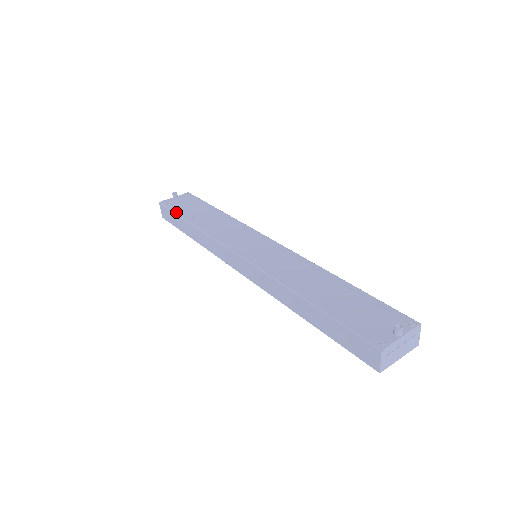
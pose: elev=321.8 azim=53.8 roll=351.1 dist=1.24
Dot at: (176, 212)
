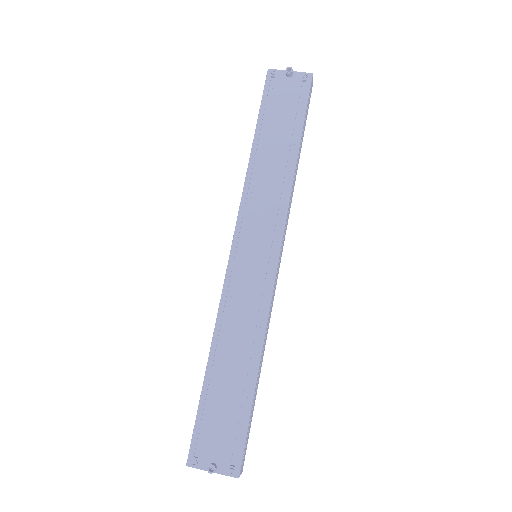
Dot at: (260, 111)
